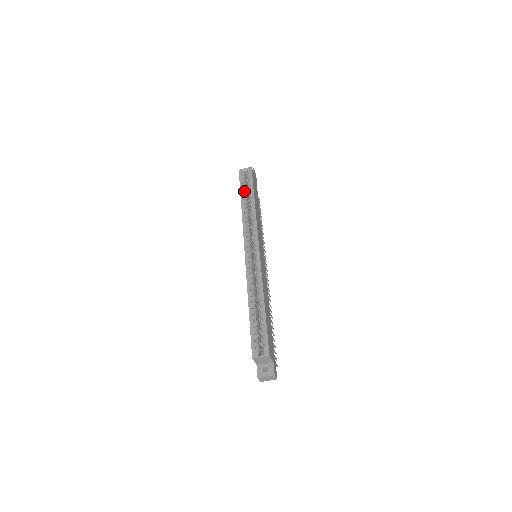
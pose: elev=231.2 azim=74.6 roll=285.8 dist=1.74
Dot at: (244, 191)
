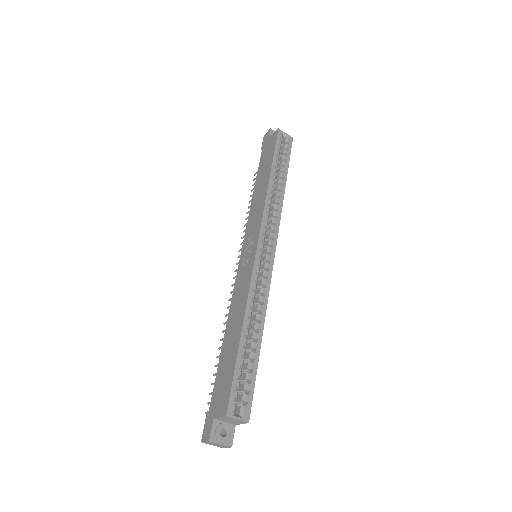
Dot at: (276, 161)
